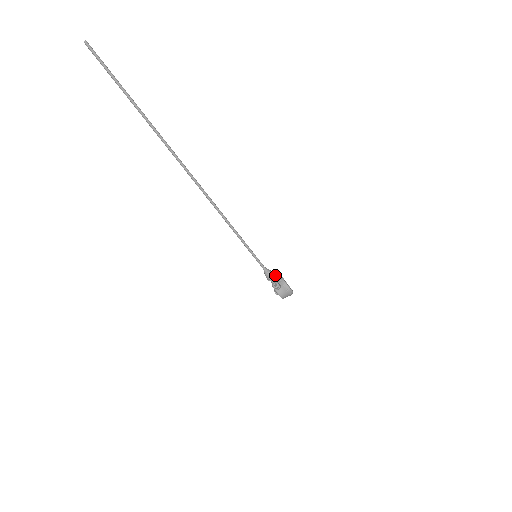
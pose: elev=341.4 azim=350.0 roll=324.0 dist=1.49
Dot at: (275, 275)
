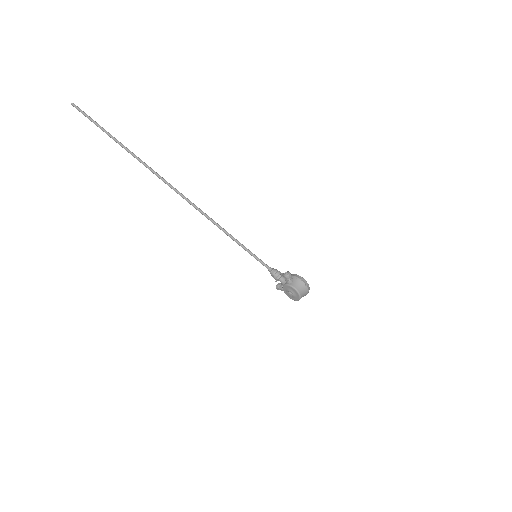
Dot at: (283, 273)
